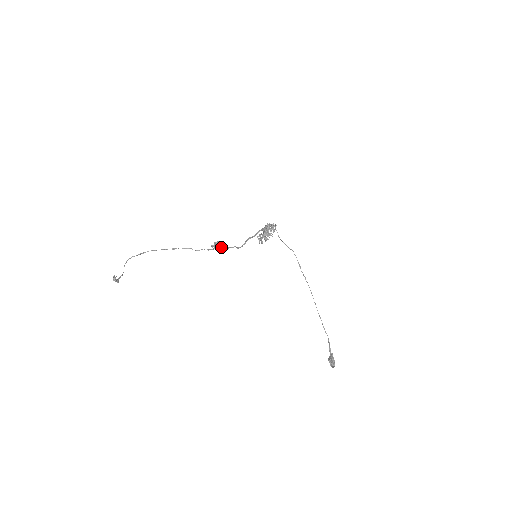
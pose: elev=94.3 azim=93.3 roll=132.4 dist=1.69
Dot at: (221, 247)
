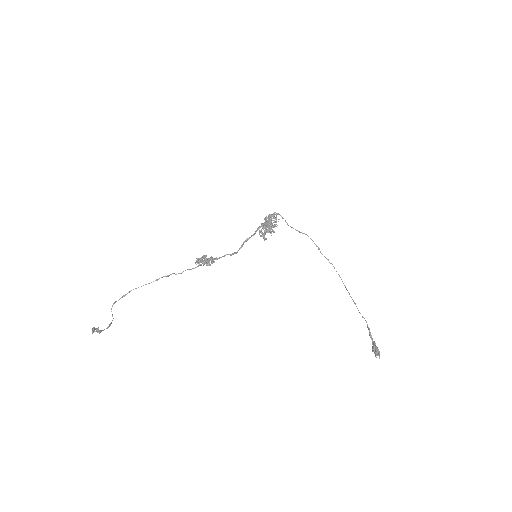
Dot at: (208, 261)
